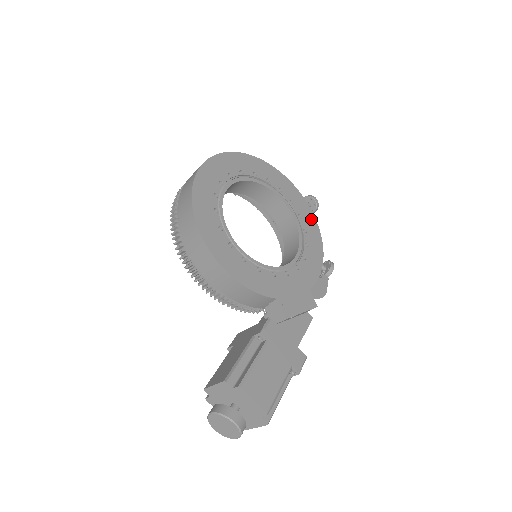
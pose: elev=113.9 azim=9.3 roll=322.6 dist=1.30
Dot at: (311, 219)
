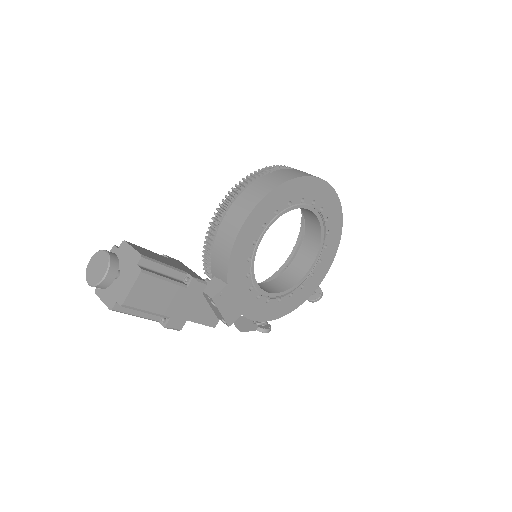
Dot at: (302, 298)
